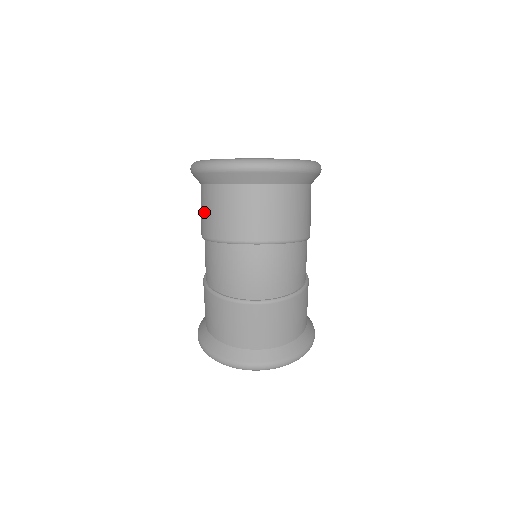
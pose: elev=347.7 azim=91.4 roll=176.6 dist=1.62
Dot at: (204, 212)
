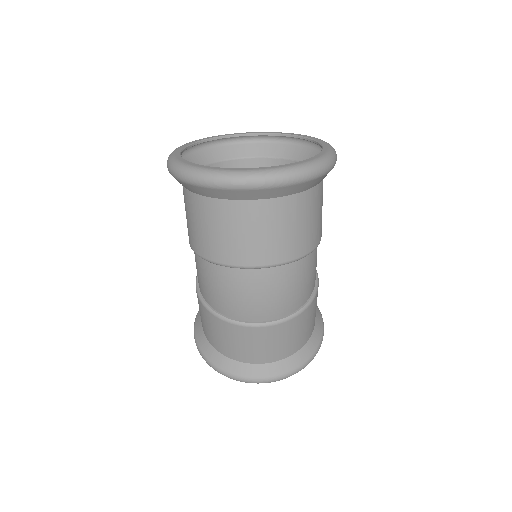
Dot at: (191, 223)
